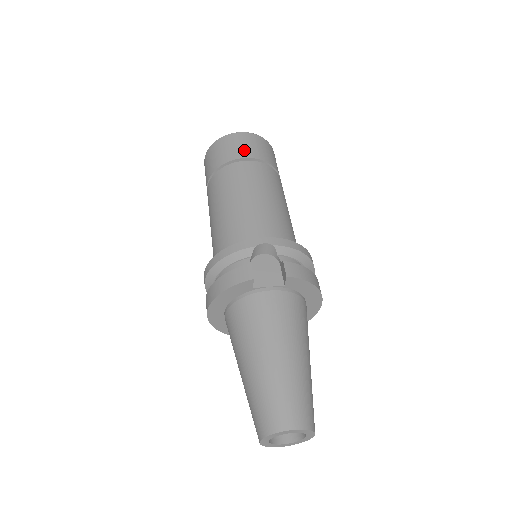
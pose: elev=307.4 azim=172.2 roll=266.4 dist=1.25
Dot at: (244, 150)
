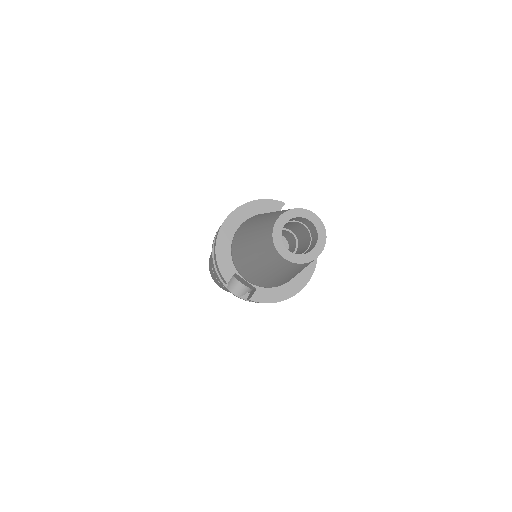
Dot at: occluded
